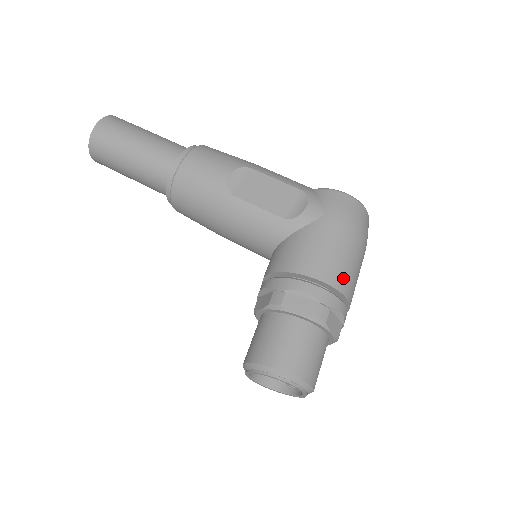
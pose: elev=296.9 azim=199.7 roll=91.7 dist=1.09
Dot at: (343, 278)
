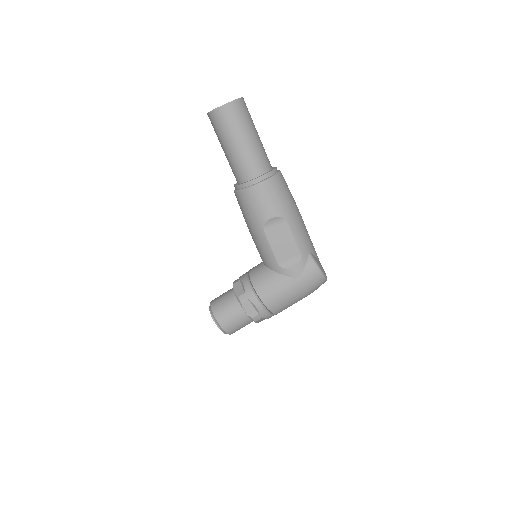
Dot at: (280, 309)
